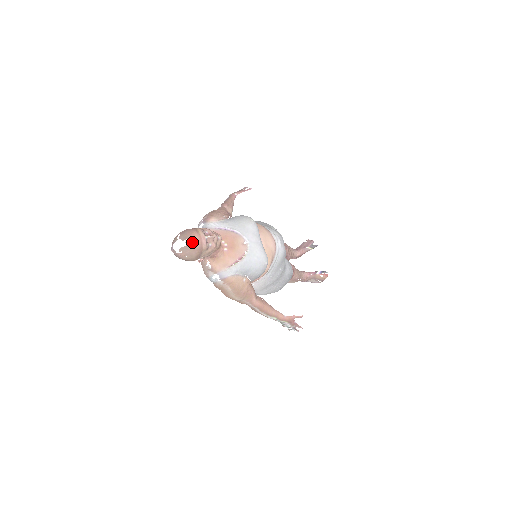
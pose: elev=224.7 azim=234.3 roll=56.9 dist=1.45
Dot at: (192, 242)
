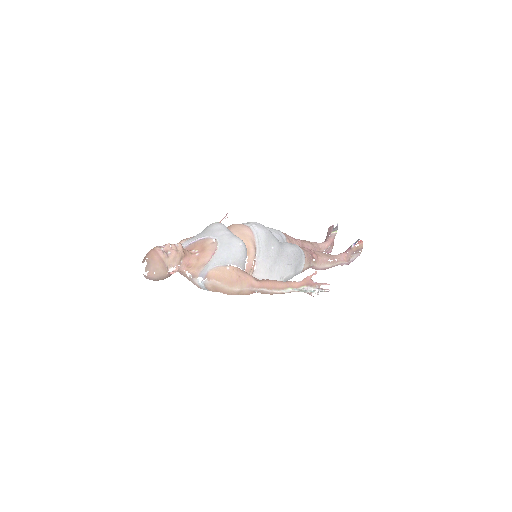
Dot at: (150, 258)
